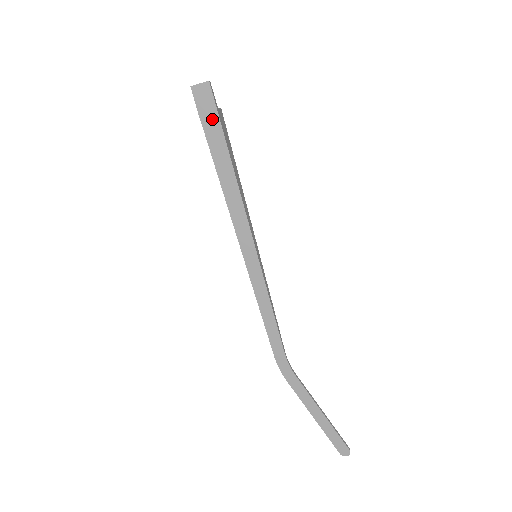
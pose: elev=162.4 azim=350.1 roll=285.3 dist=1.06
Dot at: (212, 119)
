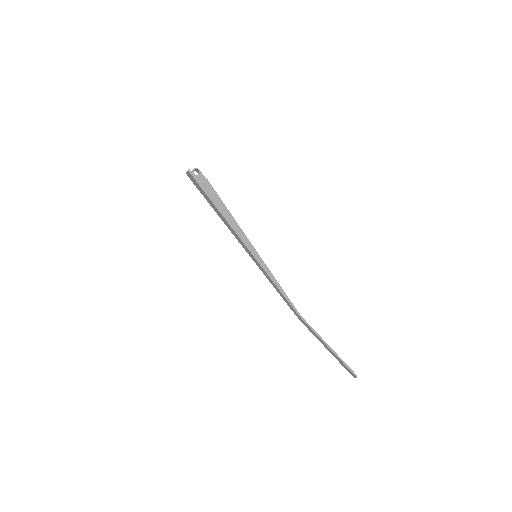
Dot at: (200, 188)
